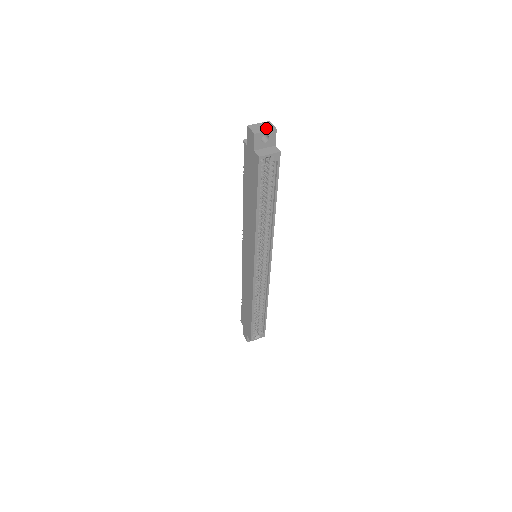
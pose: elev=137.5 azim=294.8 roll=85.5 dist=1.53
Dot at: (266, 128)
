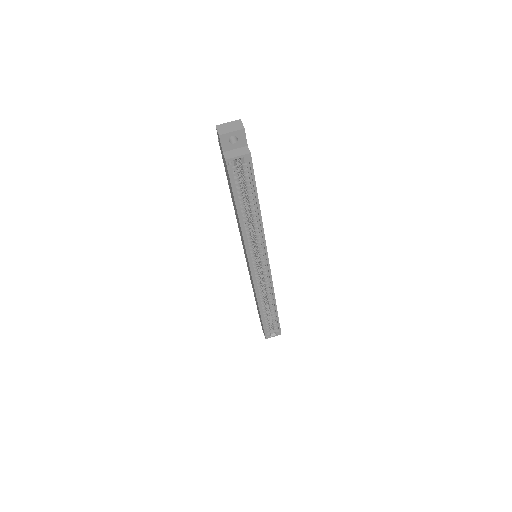
Dot at: (233, 128)
